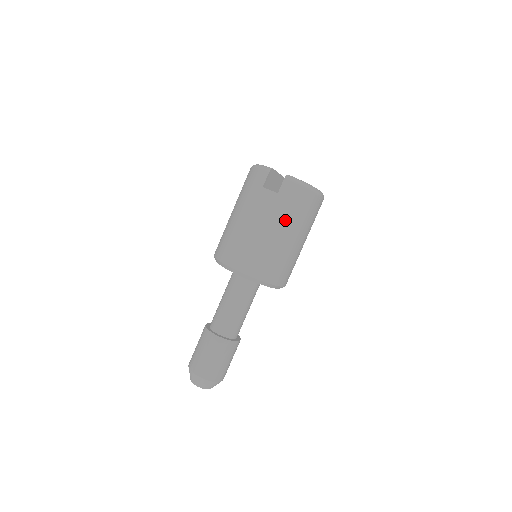
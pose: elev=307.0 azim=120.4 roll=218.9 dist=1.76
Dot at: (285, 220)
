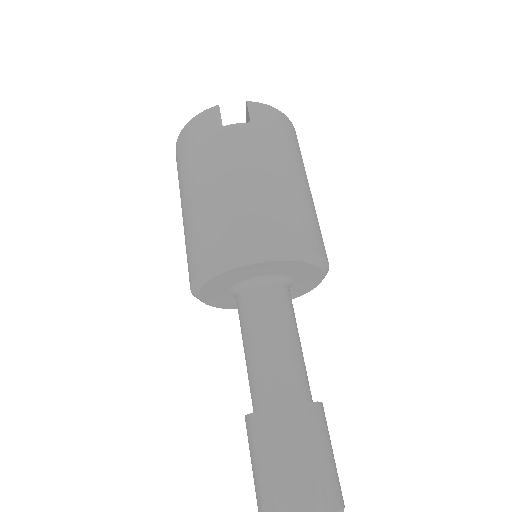
Dot at: (282, 154)
